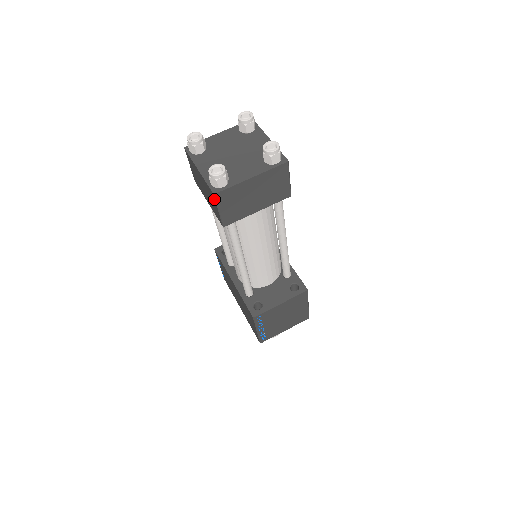
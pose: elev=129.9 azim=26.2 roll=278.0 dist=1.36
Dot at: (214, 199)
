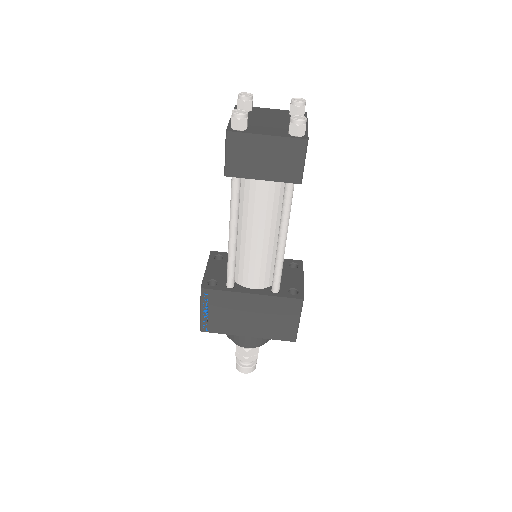
Dot at: (304, 148)
